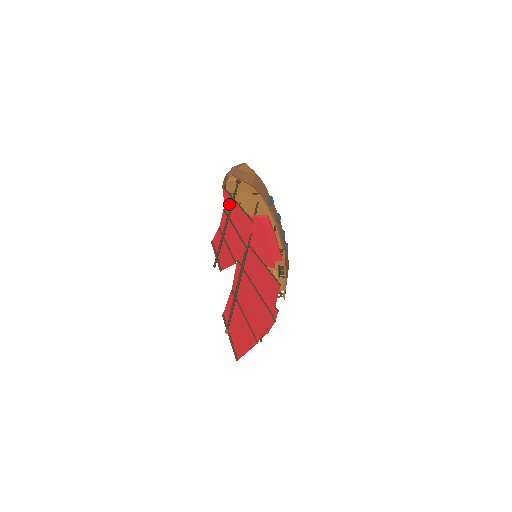
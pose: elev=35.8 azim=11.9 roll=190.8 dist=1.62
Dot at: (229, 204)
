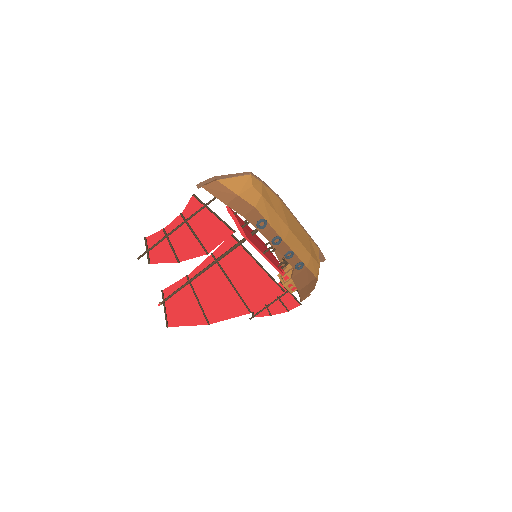
Dot at: (195, 210)
